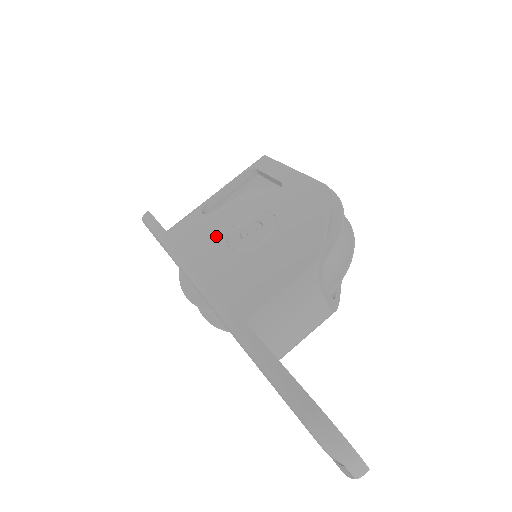
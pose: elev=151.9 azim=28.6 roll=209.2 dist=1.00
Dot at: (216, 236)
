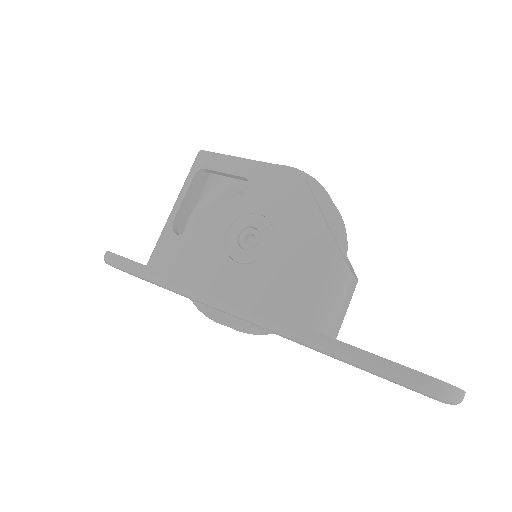
Dot at: (213, 255)
